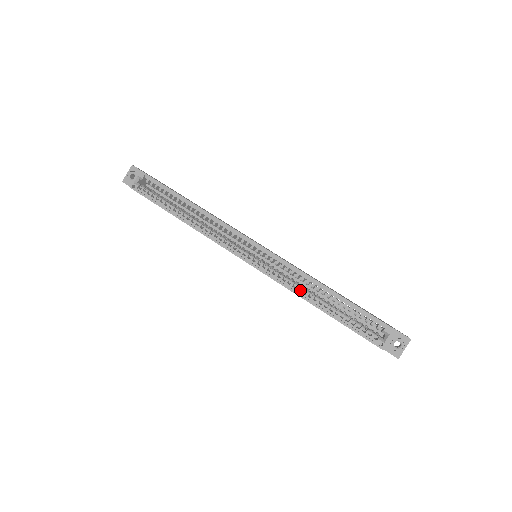
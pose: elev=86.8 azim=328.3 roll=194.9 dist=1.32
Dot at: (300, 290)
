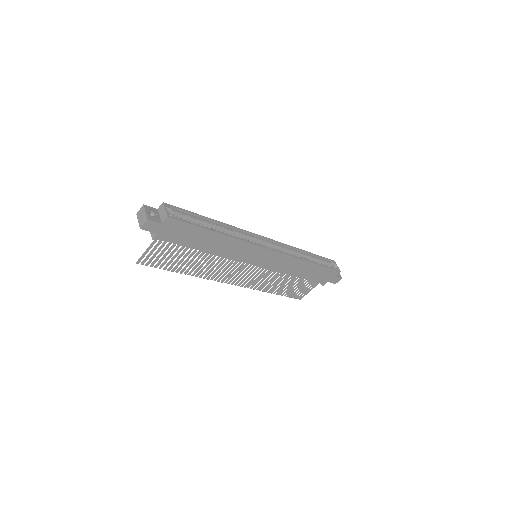
Dot at: occluded
